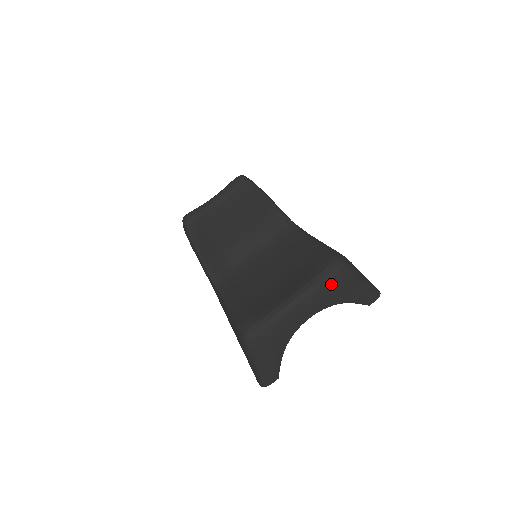
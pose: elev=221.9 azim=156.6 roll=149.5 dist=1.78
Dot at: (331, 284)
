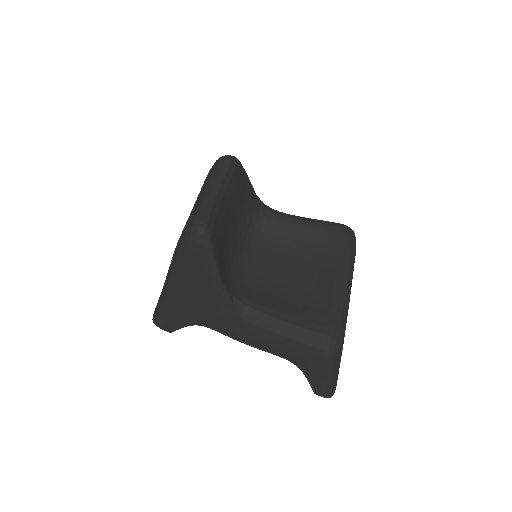
Dot at: occluded
